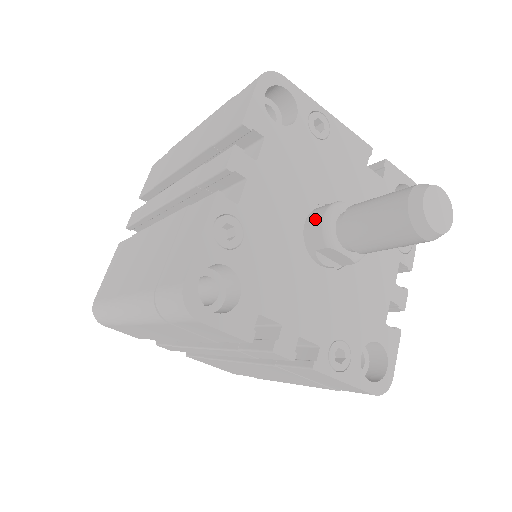
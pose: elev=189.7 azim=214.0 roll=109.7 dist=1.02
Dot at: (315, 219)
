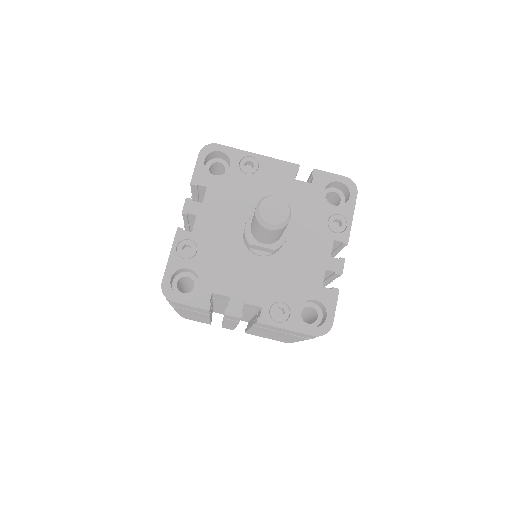
Dot at: occluded
